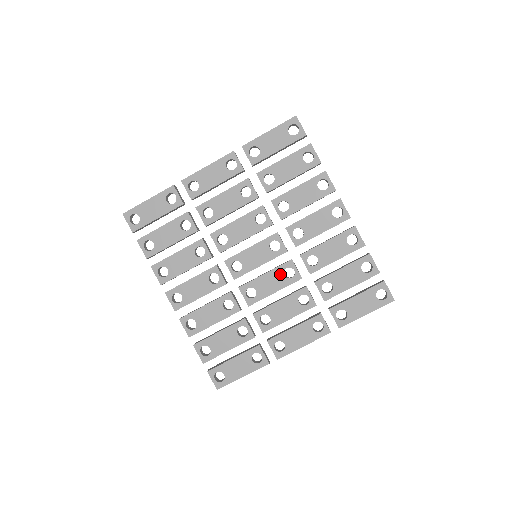
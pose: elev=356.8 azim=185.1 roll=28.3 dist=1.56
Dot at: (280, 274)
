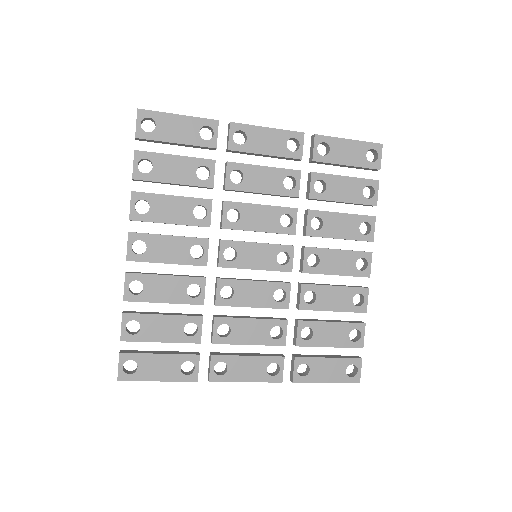
Dot at: (270, 291)
